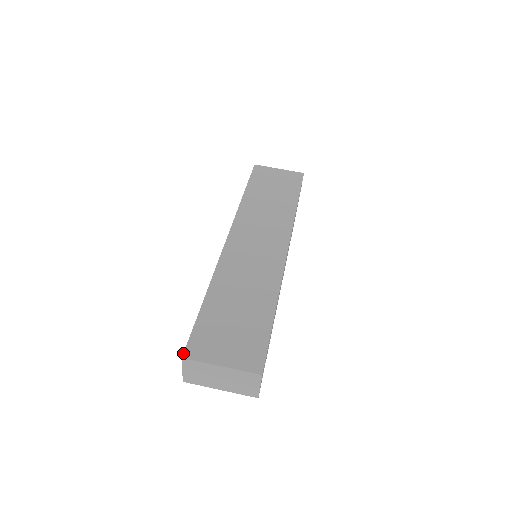
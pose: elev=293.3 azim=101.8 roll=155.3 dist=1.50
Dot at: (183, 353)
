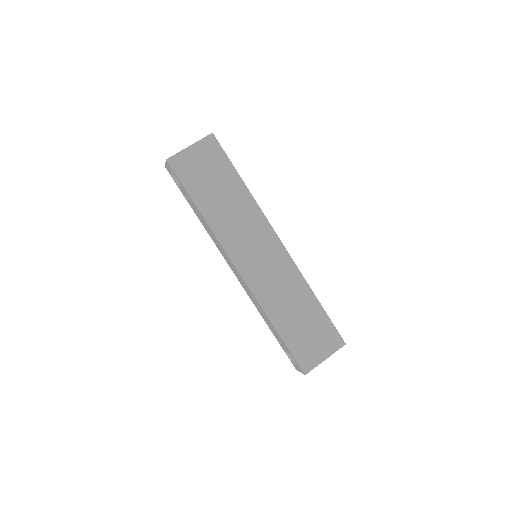
Dot at: (303, 373)
